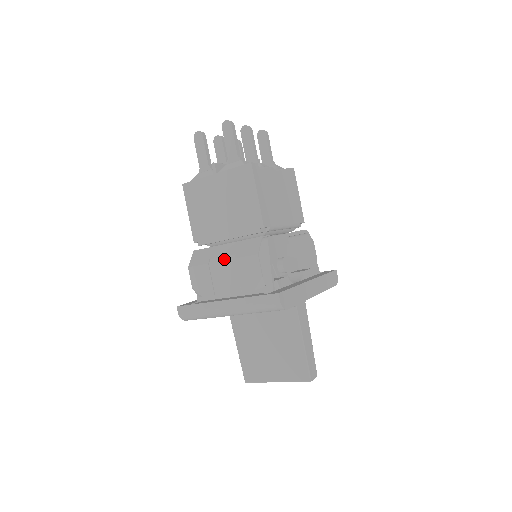
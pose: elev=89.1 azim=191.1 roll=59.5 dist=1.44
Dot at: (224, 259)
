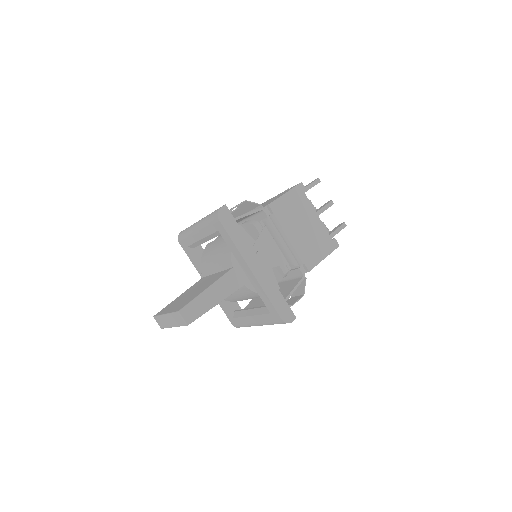
Dot at: occluded
